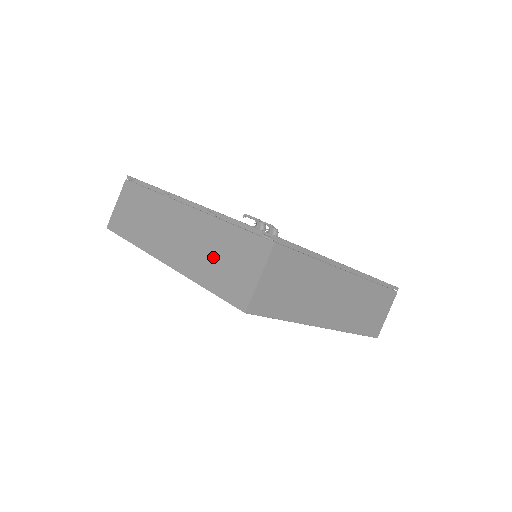
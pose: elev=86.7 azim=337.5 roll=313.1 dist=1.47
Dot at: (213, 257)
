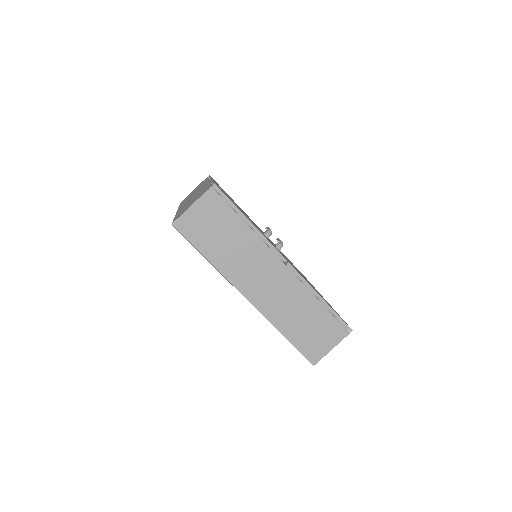
Dot at: occluded
